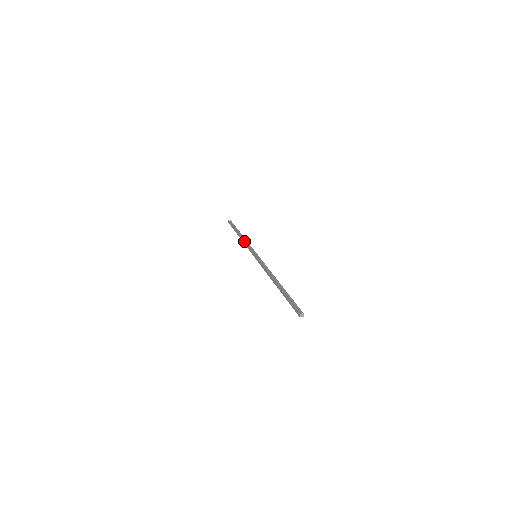
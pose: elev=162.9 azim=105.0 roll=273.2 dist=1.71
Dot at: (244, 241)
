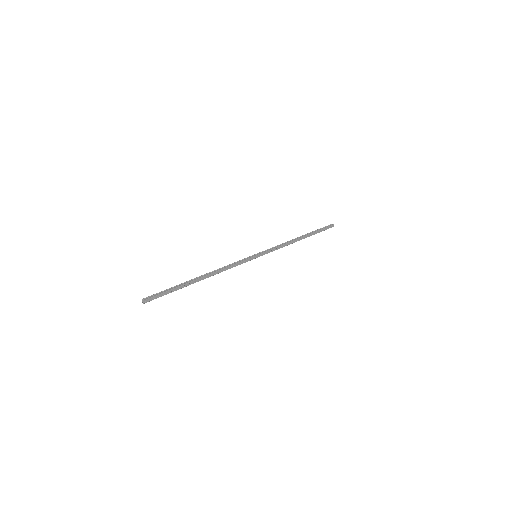
Dot at: occluded
